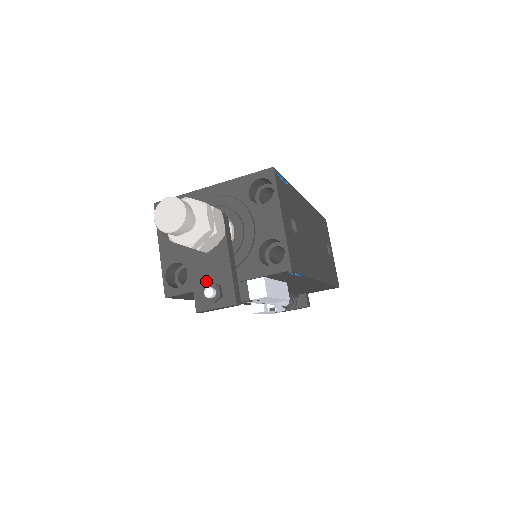
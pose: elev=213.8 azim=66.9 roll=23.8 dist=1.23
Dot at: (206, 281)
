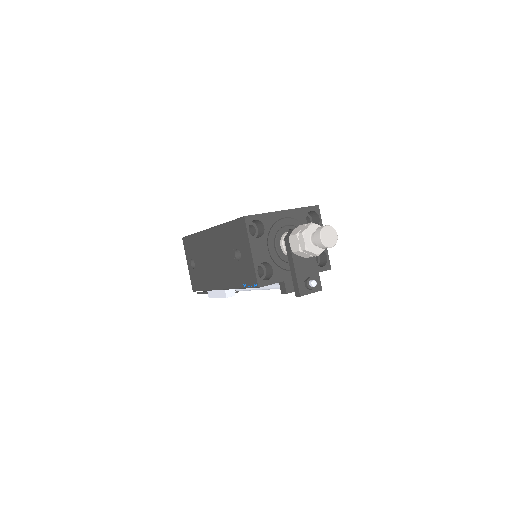
Dot at: (305, 276)
